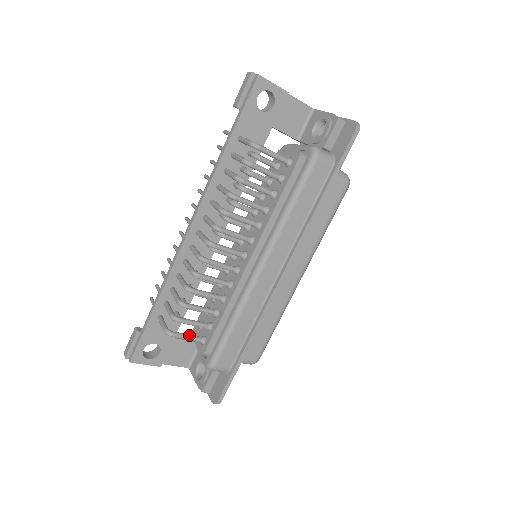
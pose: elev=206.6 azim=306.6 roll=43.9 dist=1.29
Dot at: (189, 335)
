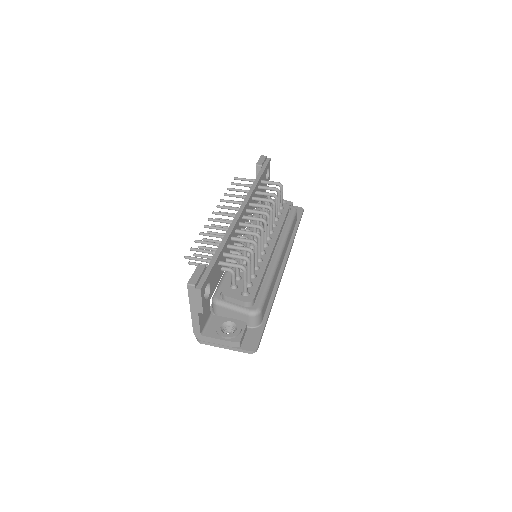
Dot at: (246, 281)
